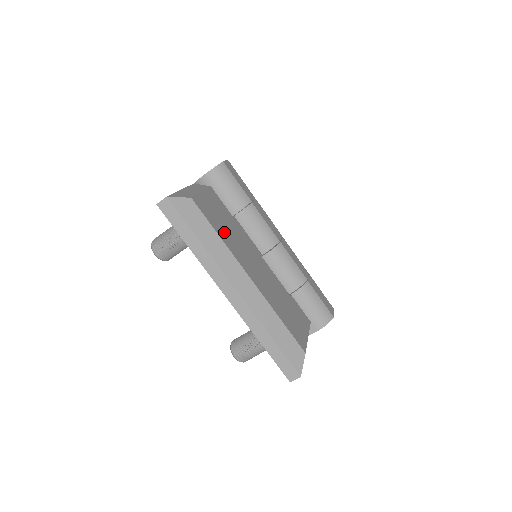
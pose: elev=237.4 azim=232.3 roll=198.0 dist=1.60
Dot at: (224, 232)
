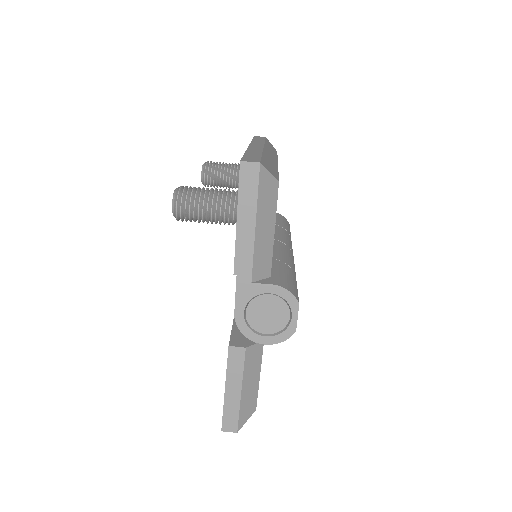
Dot at: occluded
